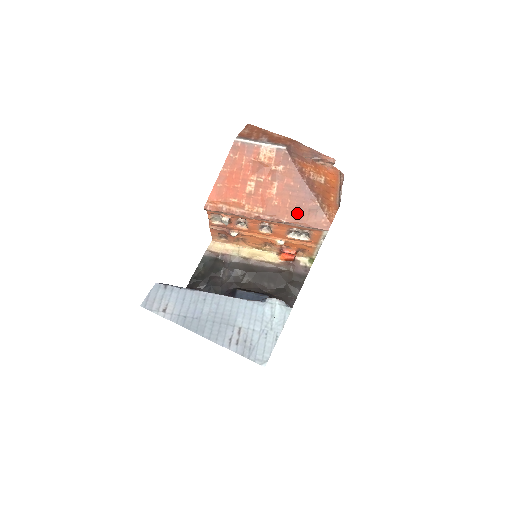
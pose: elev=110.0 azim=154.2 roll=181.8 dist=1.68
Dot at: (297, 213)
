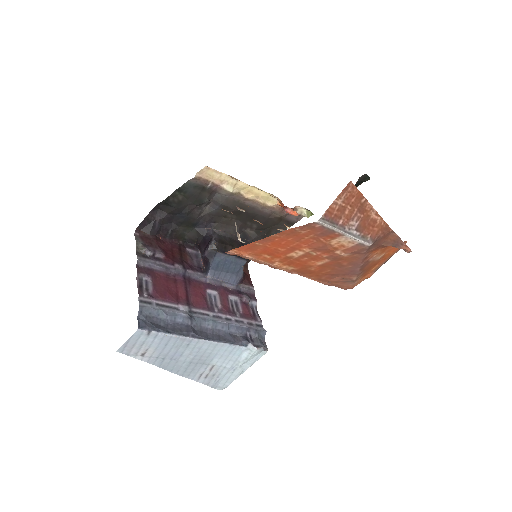
Dot at: (327, 277)
